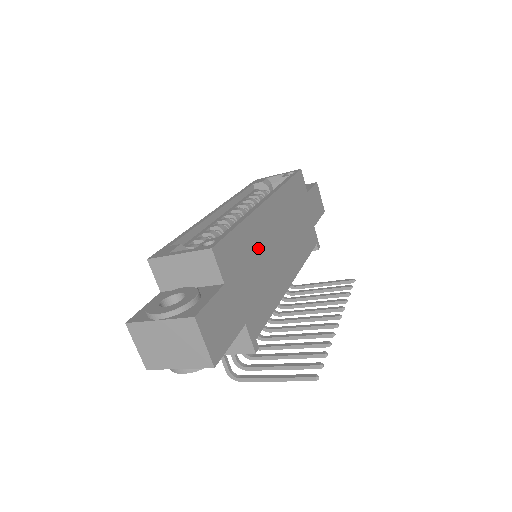
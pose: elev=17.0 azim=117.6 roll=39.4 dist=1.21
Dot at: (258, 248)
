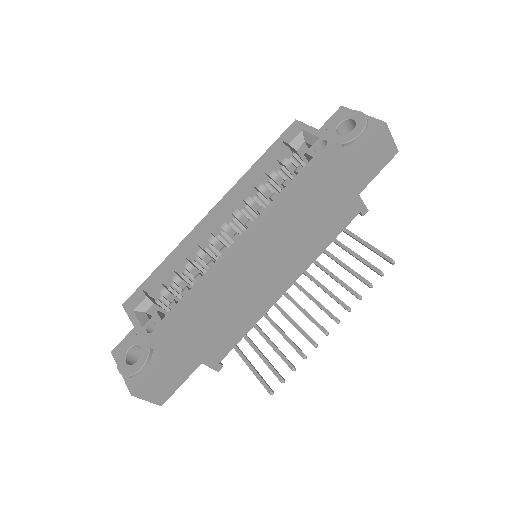
Dot at: (222, 298)
